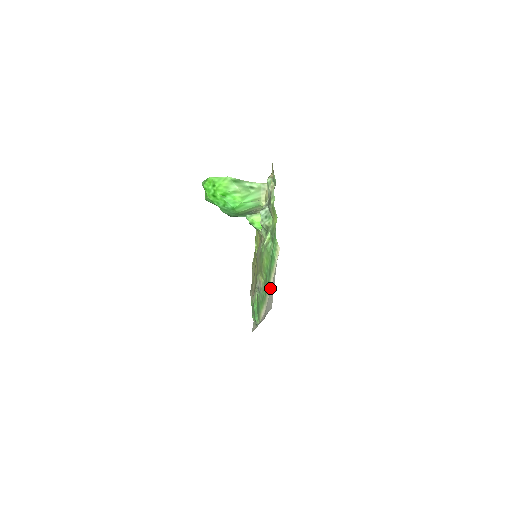
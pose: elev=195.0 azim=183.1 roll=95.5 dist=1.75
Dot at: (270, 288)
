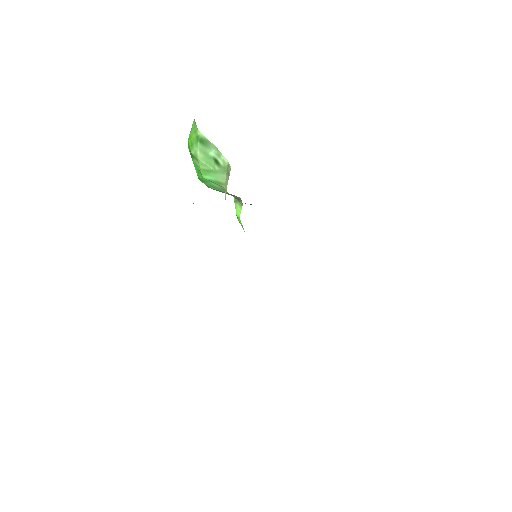
Dot at: occluded
